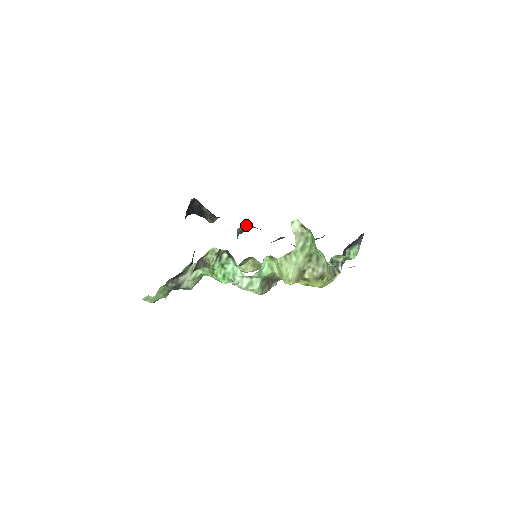
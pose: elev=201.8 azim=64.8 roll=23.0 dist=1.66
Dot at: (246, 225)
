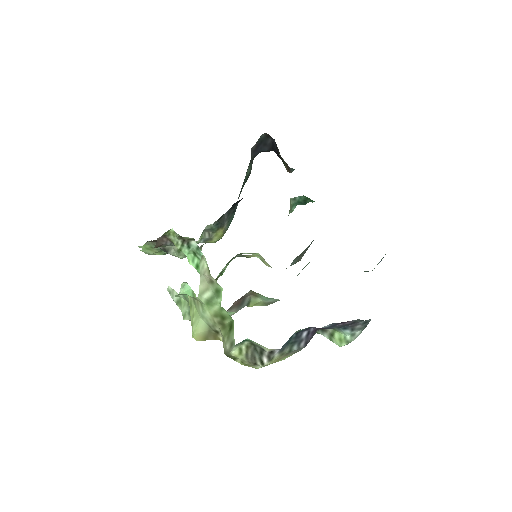
Dot at: occluded
